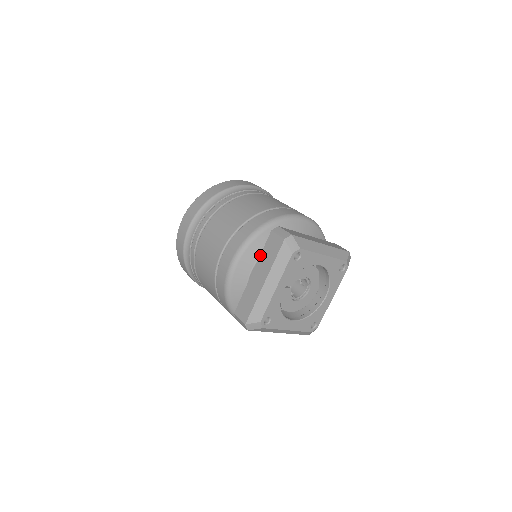
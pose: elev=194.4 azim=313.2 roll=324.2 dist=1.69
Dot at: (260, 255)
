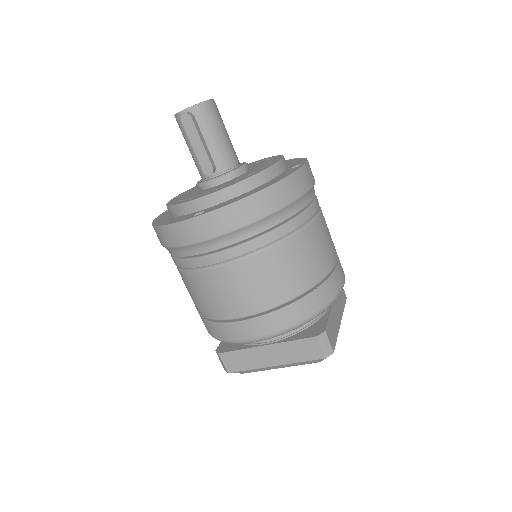
Dot at: (287, 342)
